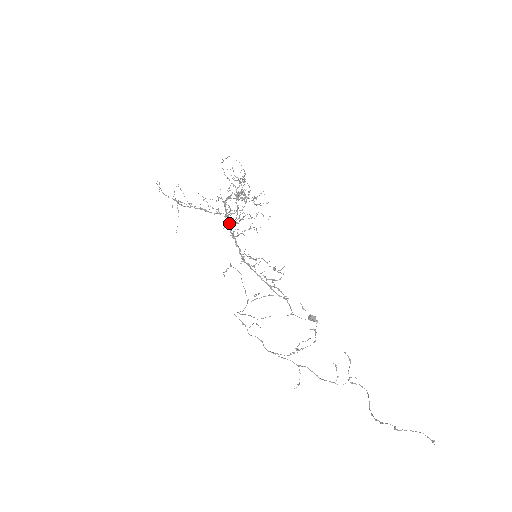
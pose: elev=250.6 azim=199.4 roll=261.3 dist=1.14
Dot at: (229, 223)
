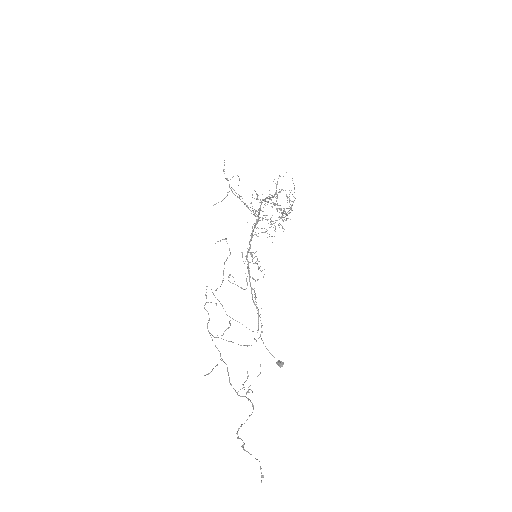
Dot at: (256, 224)
